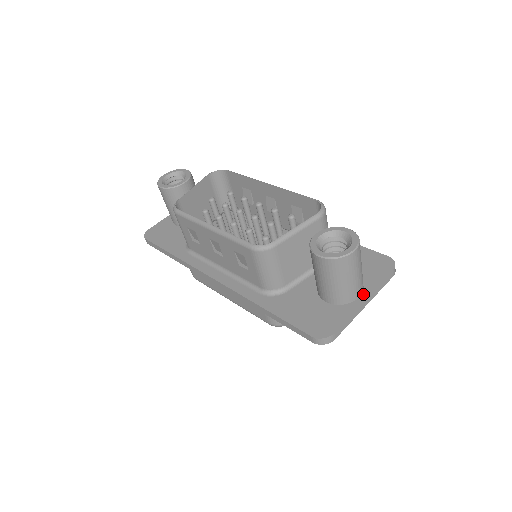
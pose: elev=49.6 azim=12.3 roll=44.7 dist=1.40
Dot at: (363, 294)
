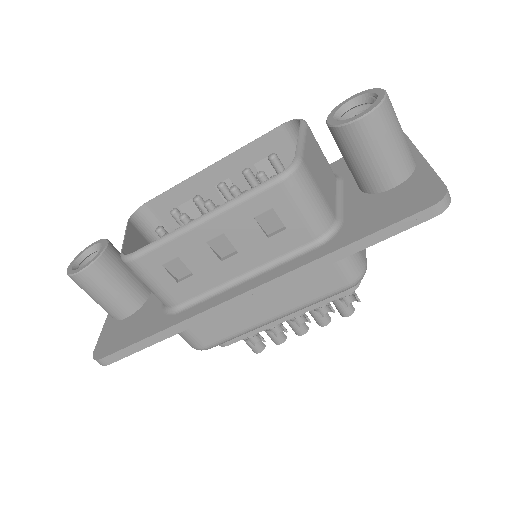
Dot at: (414, 157)
